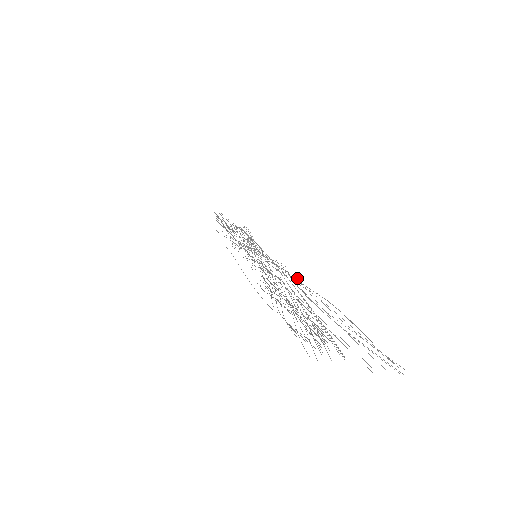
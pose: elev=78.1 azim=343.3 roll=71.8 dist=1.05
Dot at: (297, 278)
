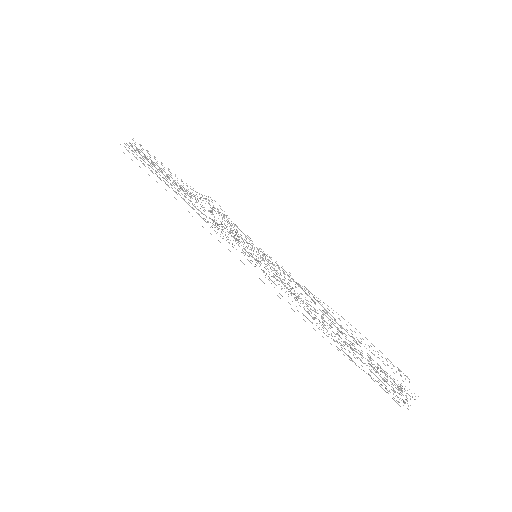
Dot at: (306, 288)
